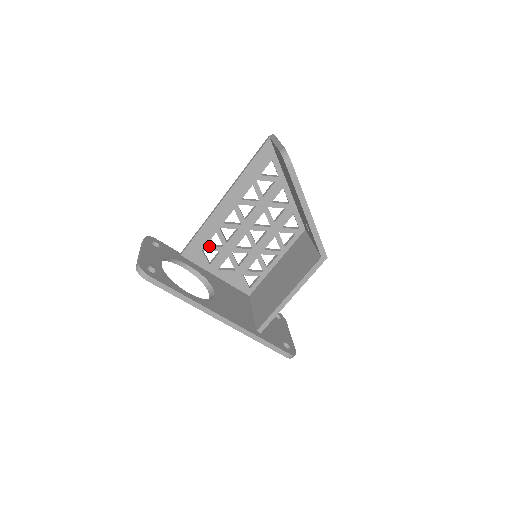
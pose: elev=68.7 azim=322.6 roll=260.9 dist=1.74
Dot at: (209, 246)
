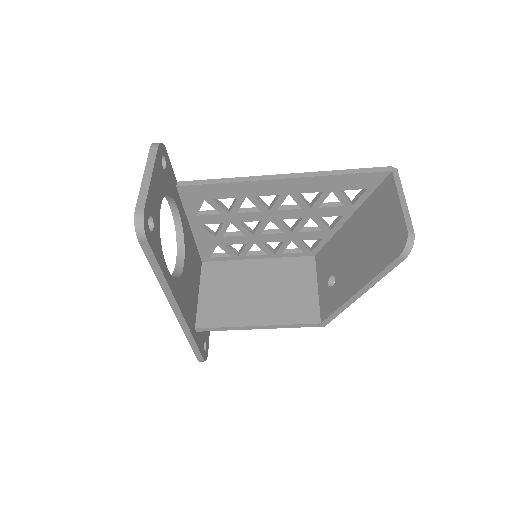
Dot at: (216, 202)
